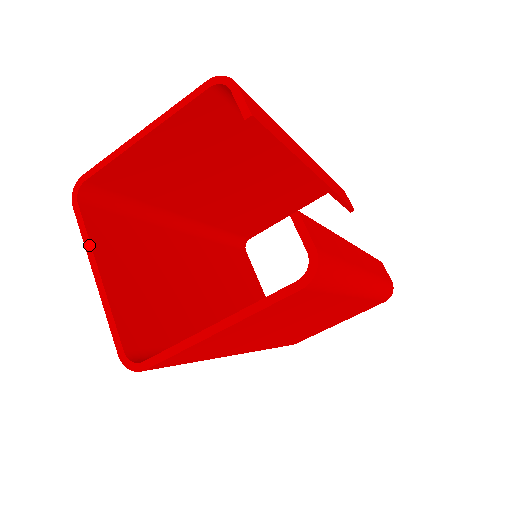
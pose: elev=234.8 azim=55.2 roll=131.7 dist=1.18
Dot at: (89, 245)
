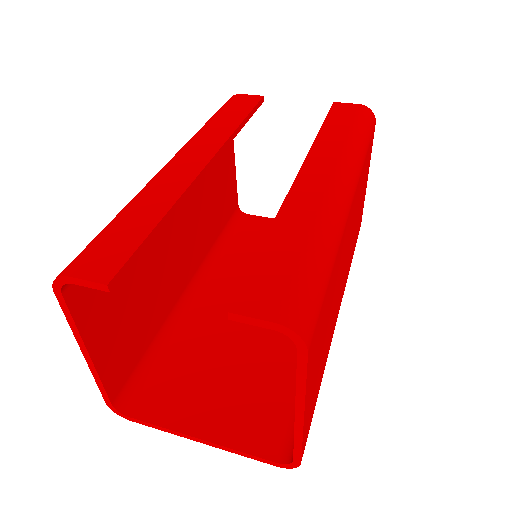
Dot at: (170, 431)
